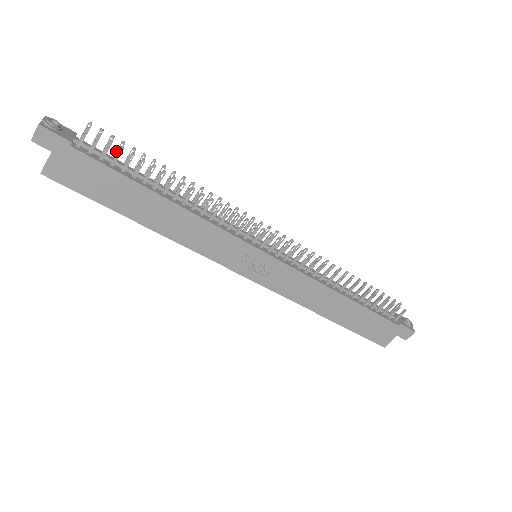
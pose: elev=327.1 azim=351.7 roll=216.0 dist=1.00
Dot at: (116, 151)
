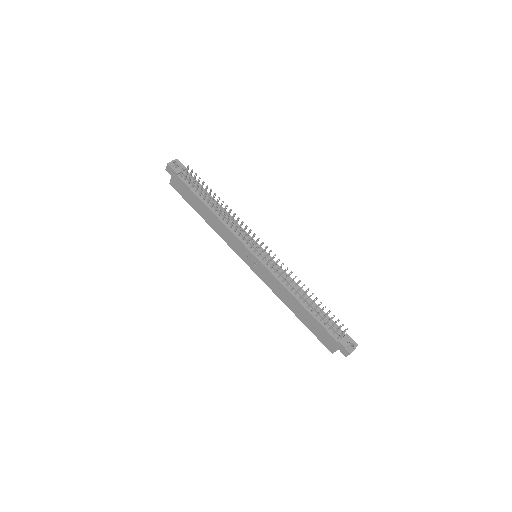
Dot at: (198, 181)
